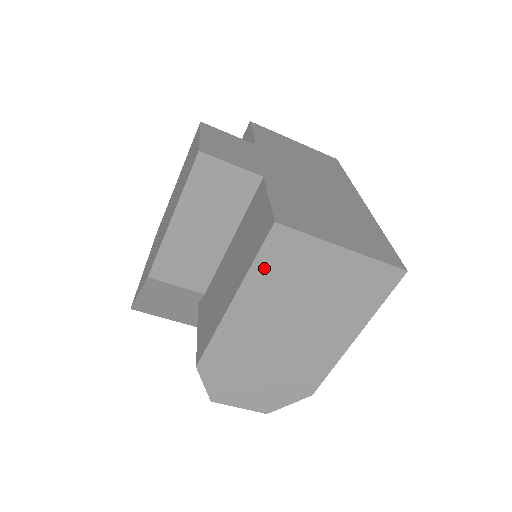
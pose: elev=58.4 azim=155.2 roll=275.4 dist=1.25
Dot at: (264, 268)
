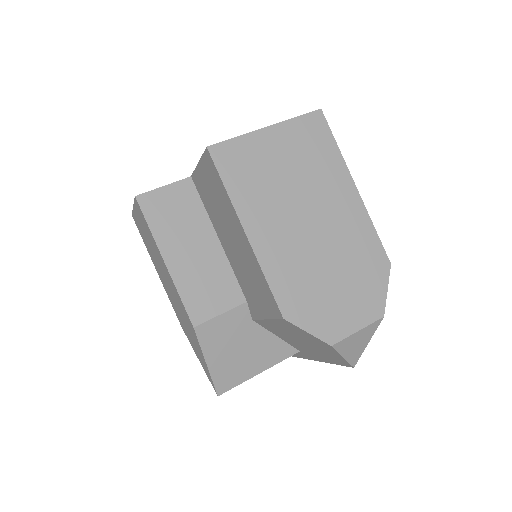
Dot at: (236, 186)
